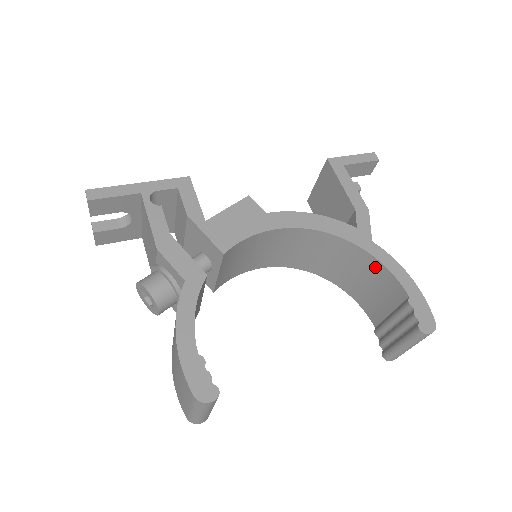
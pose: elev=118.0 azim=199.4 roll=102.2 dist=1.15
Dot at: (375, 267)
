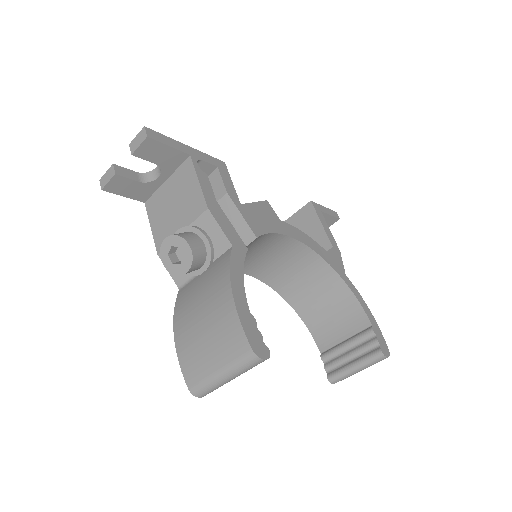
Dot at: (345, 296)
